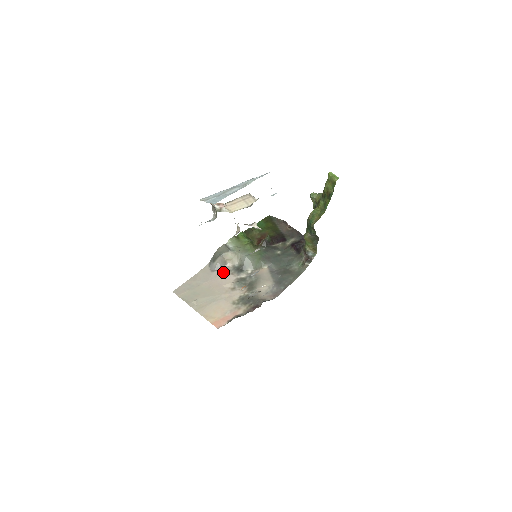
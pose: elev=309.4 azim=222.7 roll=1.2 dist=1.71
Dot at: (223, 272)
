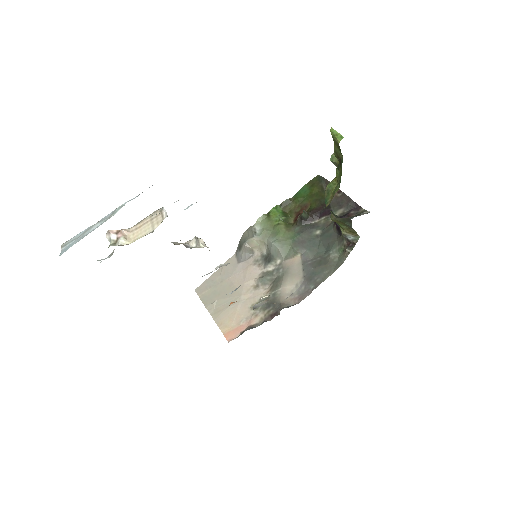
Dot at: (249, 263)
